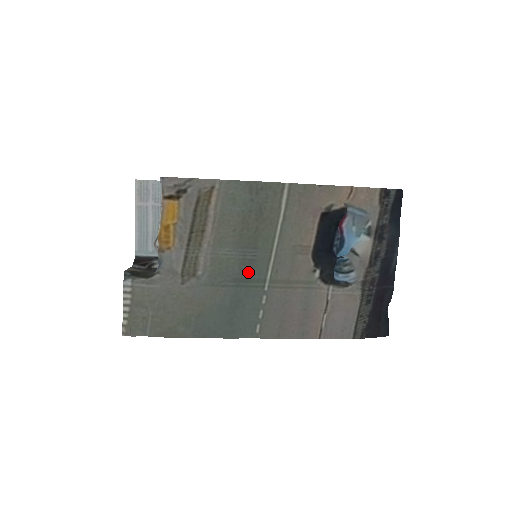
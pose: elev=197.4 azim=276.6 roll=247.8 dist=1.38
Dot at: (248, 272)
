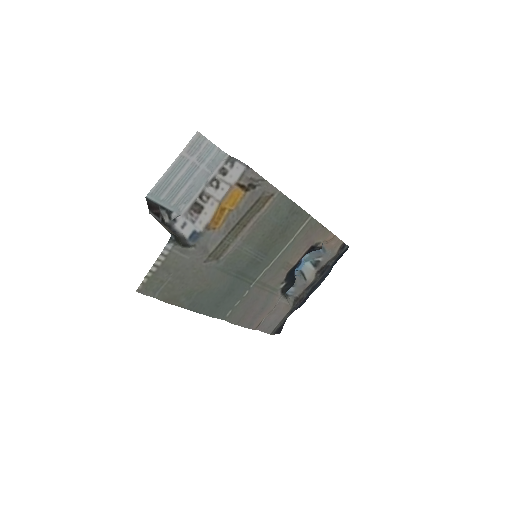
Dot at: (249, 269)
